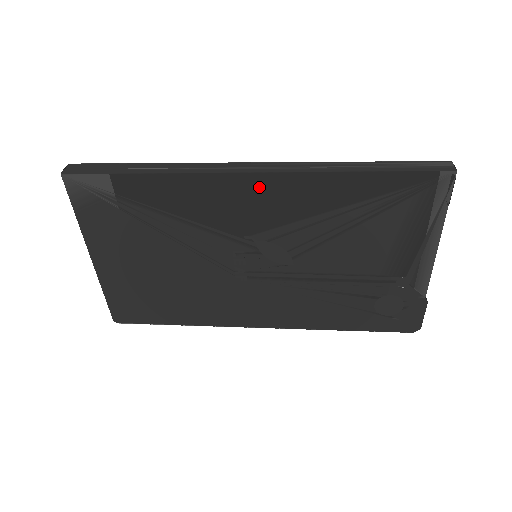
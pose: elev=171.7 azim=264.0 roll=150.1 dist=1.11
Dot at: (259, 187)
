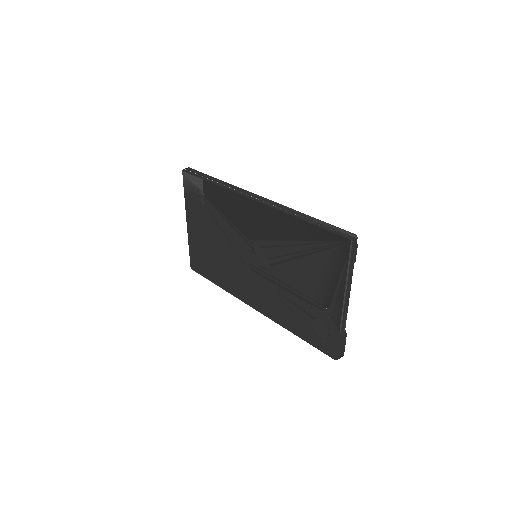
Dot at: (257, 211)
